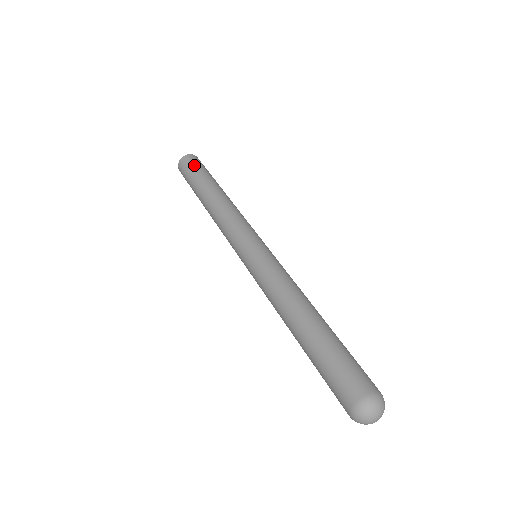
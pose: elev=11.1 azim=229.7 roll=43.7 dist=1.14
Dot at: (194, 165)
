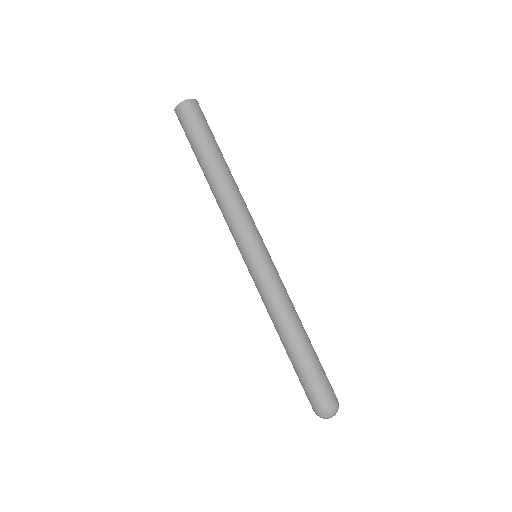
Dot at: (203, 120)
